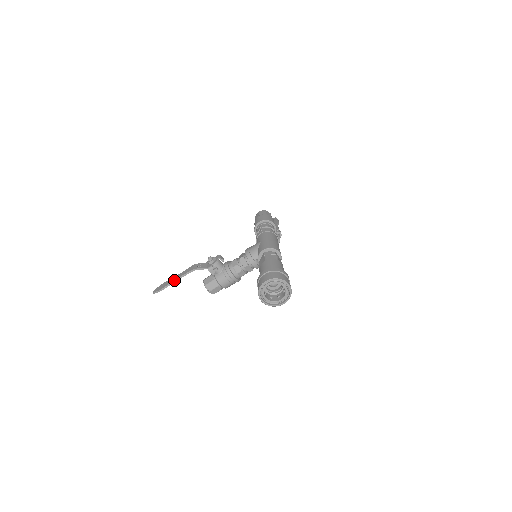
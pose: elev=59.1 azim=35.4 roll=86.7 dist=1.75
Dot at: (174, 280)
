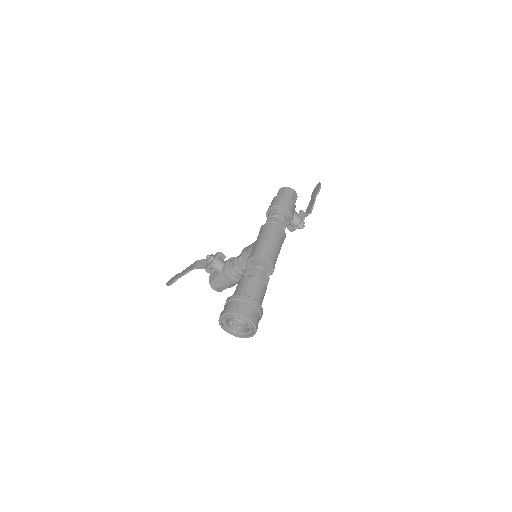
Dot at: (180, 276)
